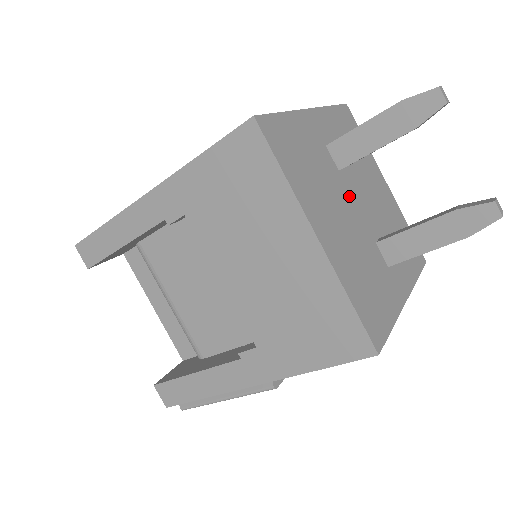
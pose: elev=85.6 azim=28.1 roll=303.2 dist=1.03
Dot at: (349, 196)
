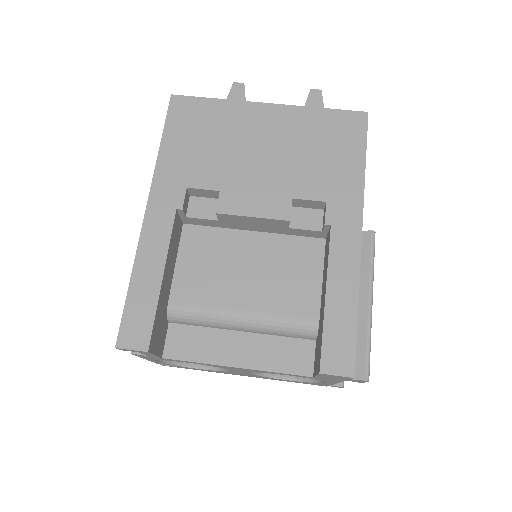
Dot at: occluded
